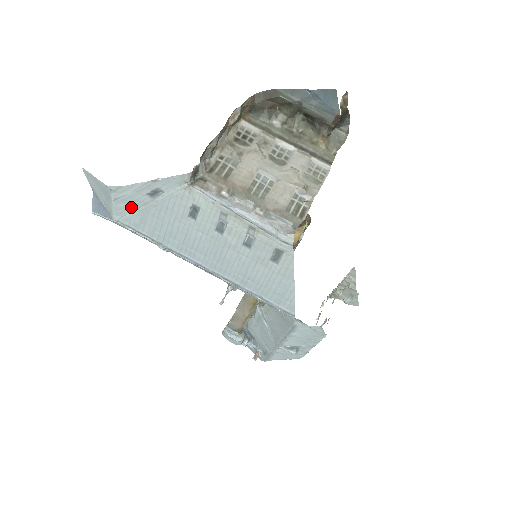
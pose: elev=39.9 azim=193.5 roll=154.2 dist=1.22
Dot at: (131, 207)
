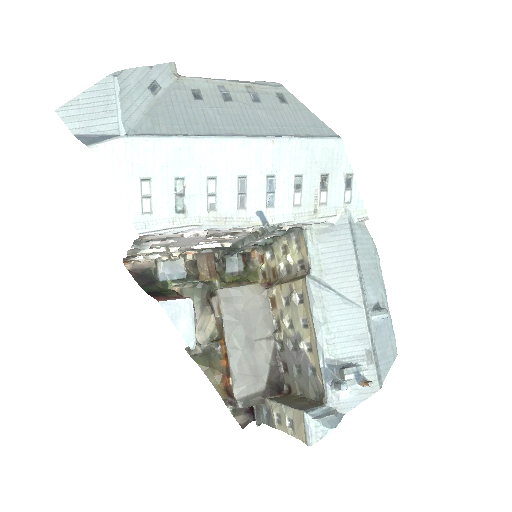
Dot at: (136, 110)
